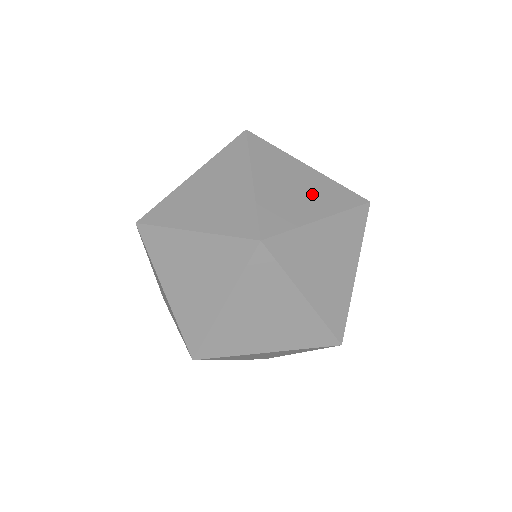
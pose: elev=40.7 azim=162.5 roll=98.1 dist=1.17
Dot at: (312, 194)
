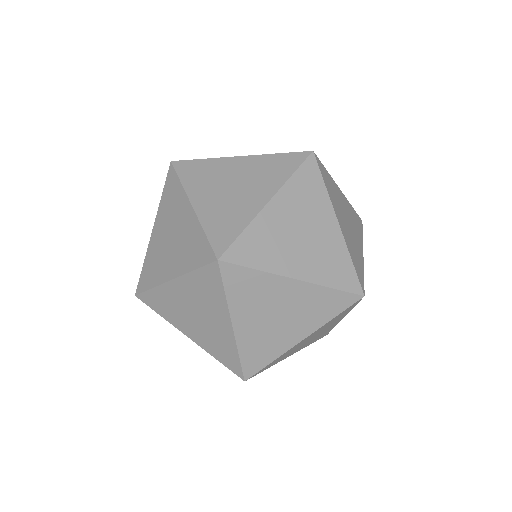
Dot at: (252, 182)
